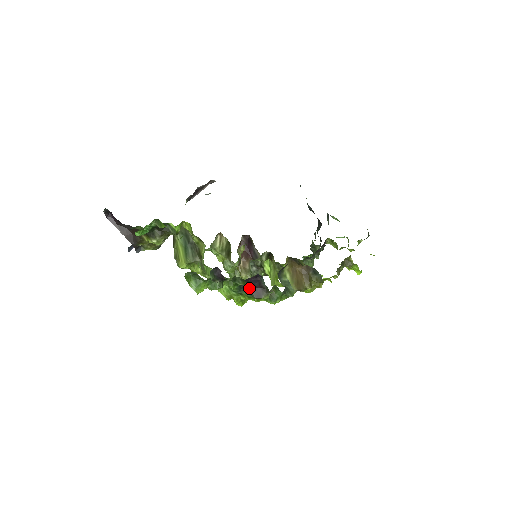
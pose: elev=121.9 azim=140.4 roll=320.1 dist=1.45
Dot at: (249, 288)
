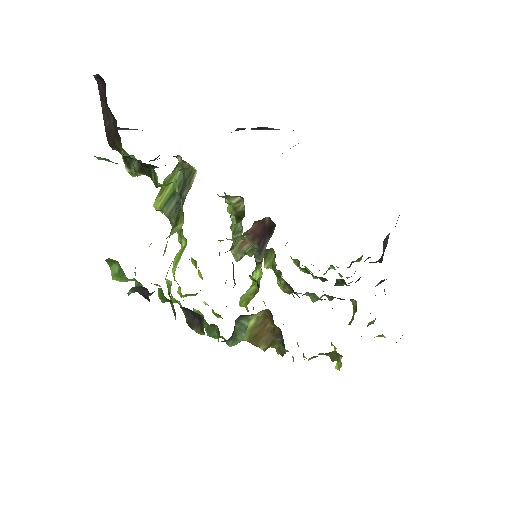
Dot at: (188, 310)
